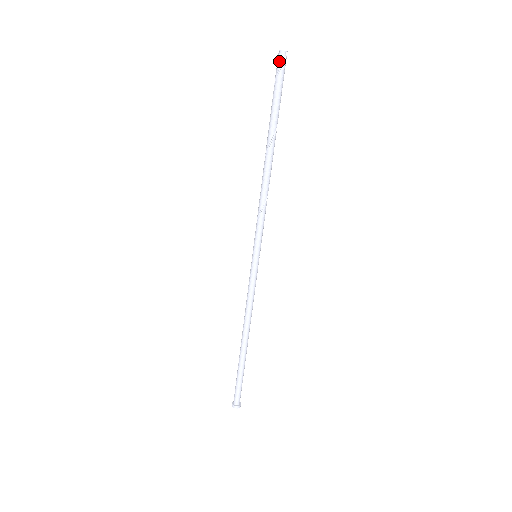
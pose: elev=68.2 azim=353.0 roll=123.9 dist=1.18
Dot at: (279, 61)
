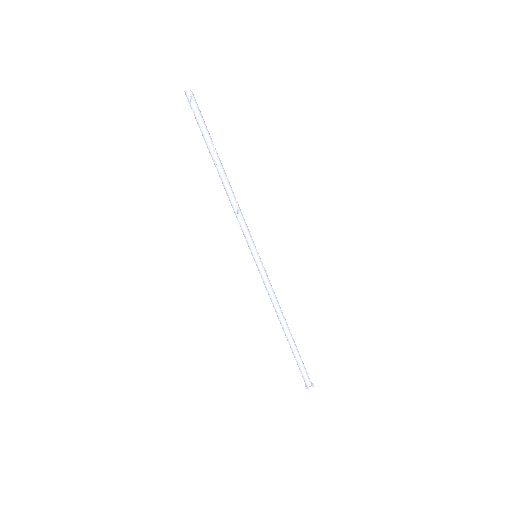
Dot at: (188, 100)
